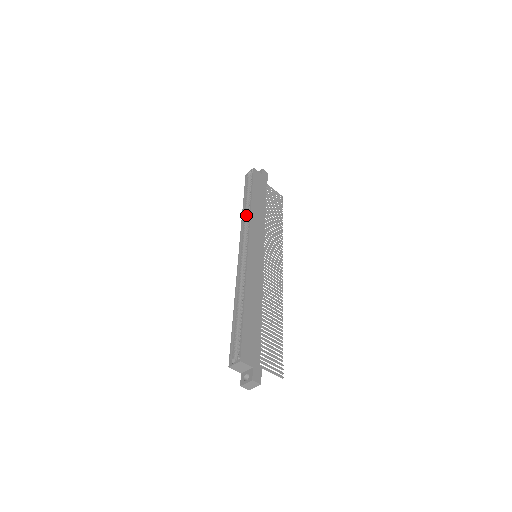
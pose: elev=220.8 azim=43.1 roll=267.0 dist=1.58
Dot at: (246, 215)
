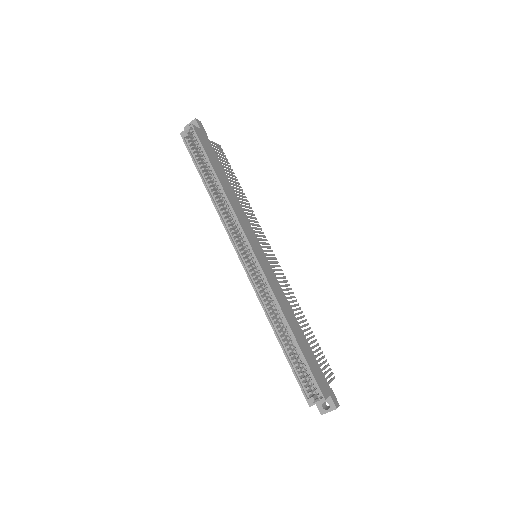
Dot at: (220, 203)
